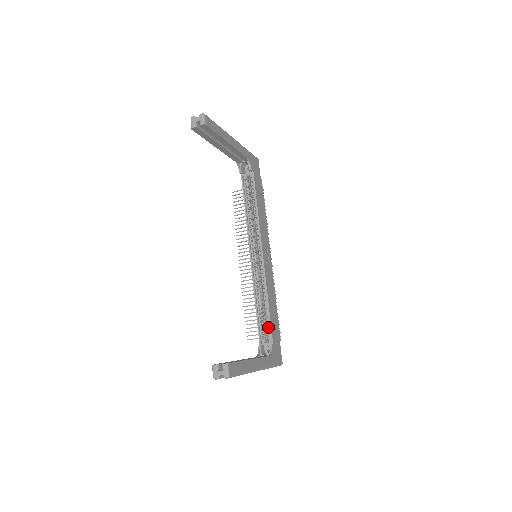
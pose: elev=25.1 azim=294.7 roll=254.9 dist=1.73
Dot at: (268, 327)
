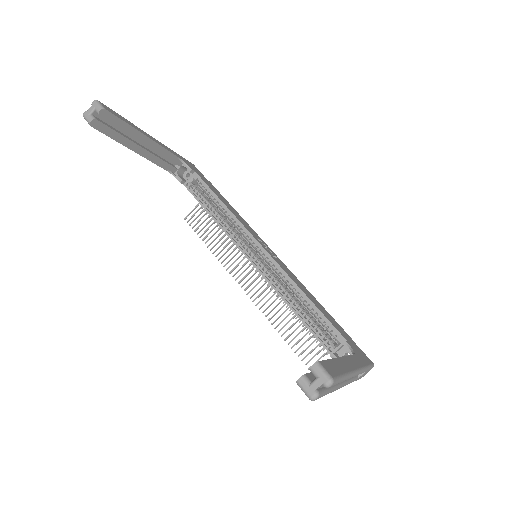
Dot at: (326, 326)
